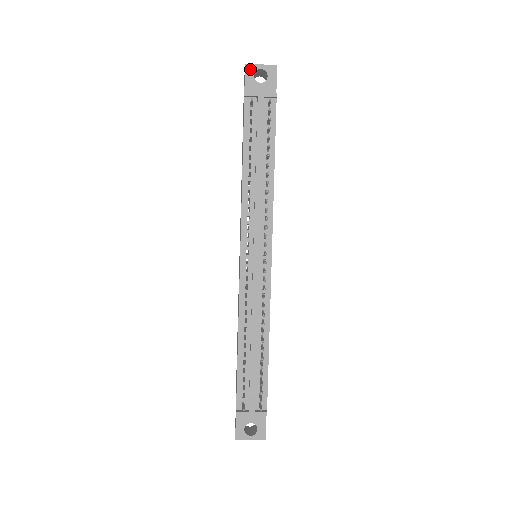
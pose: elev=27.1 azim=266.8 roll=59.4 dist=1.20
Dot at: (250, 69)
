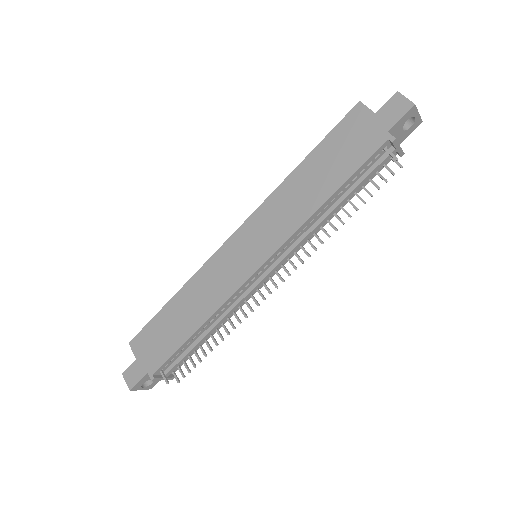
Dot at: (412, 112)
